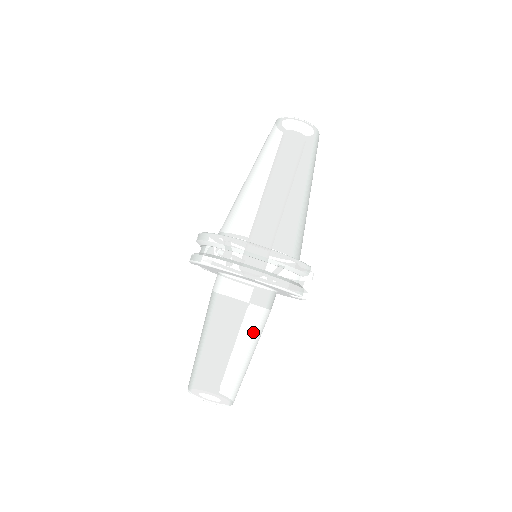
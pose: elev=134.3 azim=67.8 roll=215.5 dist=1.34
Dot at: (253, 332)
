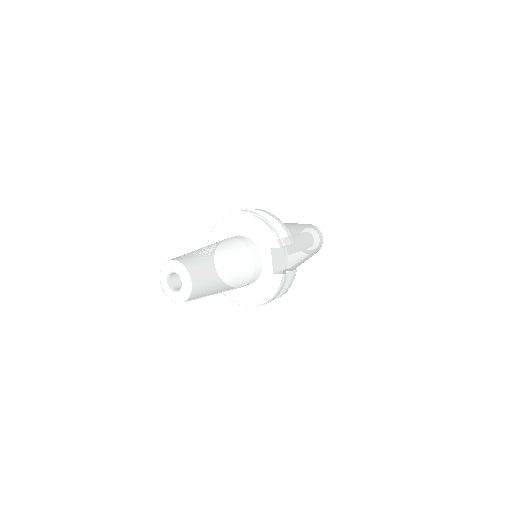
Dot at: (235, 255)
